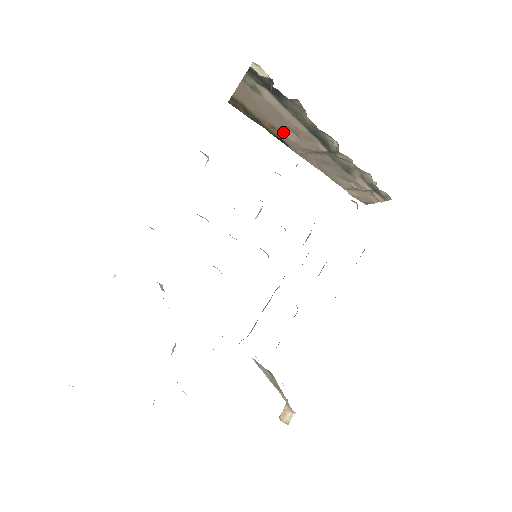
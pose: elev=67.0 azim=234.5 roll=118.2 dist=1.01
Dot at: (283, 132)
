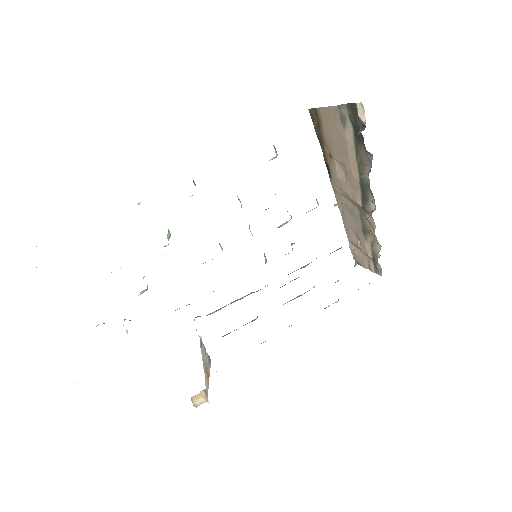
Dot at: (336, 165)
